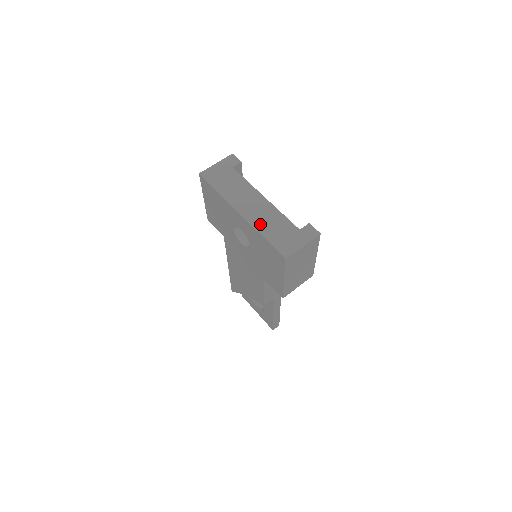
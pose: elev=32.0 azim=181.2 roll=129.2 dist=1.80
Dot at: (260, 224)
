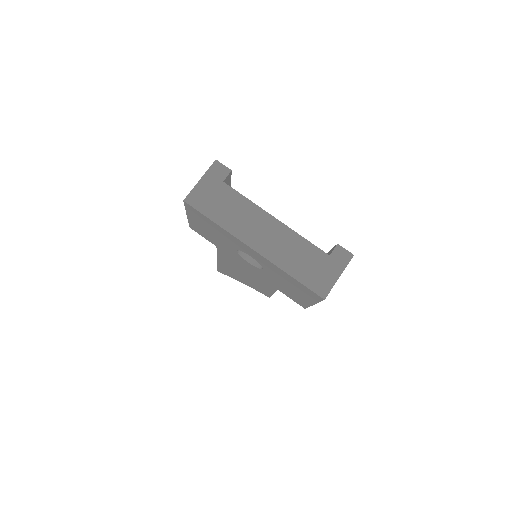
Dot at: (282, 259)
